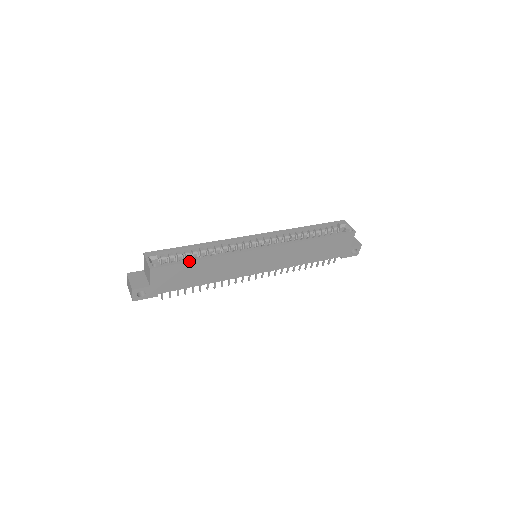
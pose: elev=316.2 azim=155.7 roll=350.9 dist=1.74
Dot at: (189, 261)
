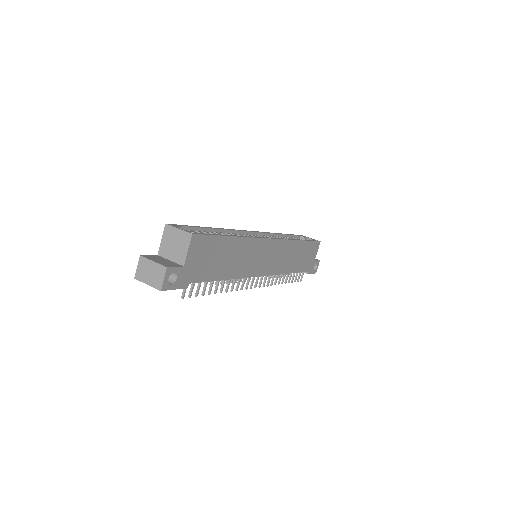
Dot at: (223, 235)
